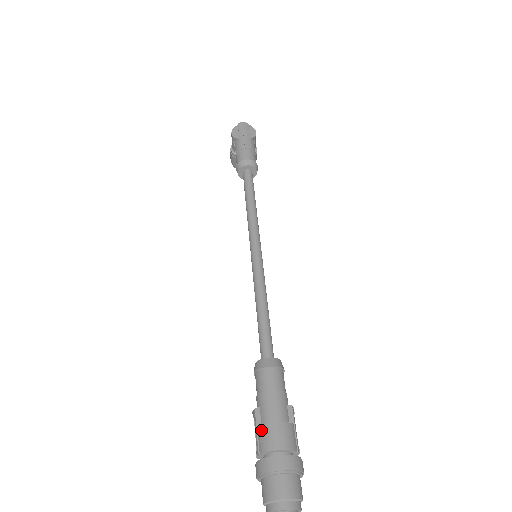
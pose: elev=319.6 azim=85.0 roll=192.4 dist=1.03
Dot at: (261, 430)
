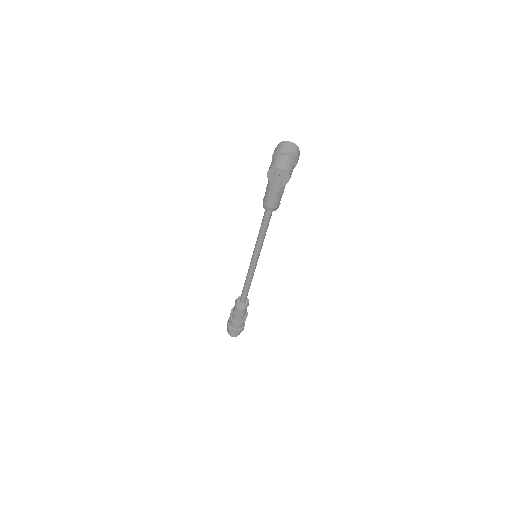
Dot at: (231, 320)
